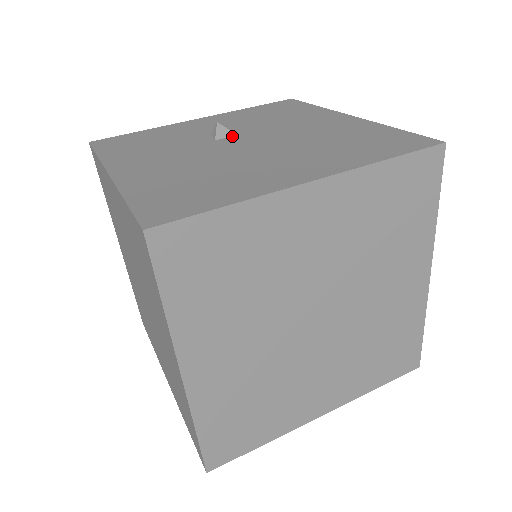
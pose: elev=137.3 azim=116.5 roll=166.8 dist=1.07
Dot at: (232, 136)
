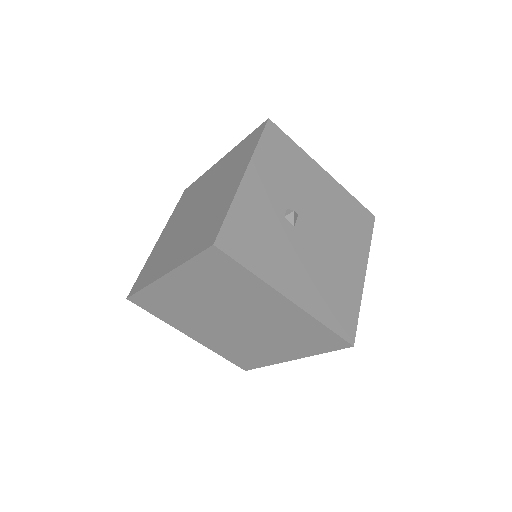
Dot at: (298, 217)
